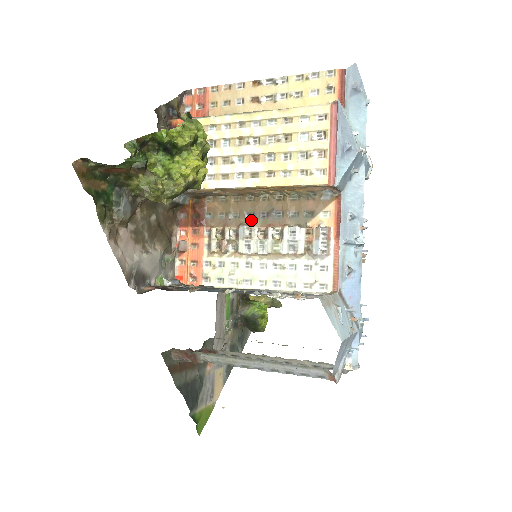
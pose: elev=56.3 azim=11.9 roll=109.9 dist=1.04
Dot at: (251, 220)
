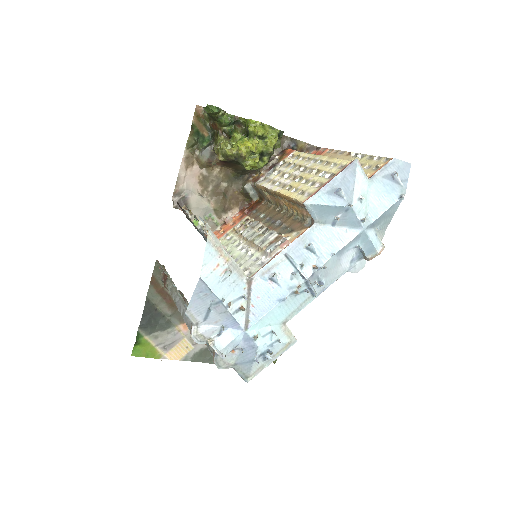
Dot at: (266, 221)
